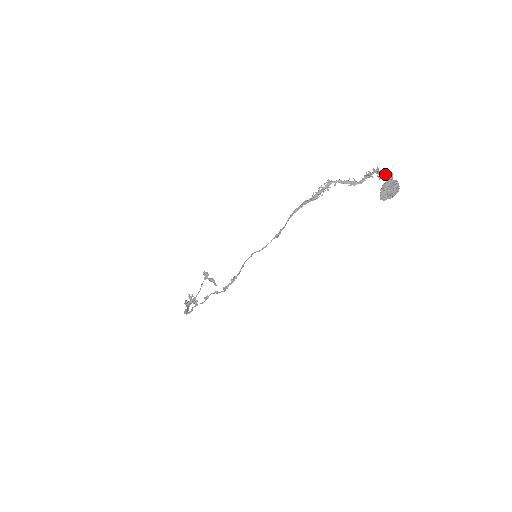
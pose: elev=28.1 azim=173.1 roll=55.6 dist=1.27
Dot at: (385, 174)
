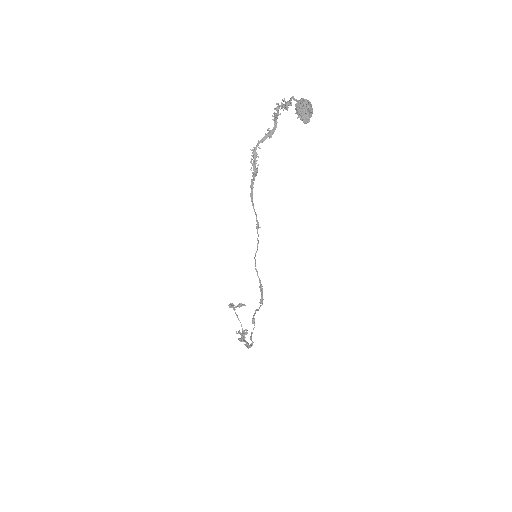
Dot at: (288, 103)
